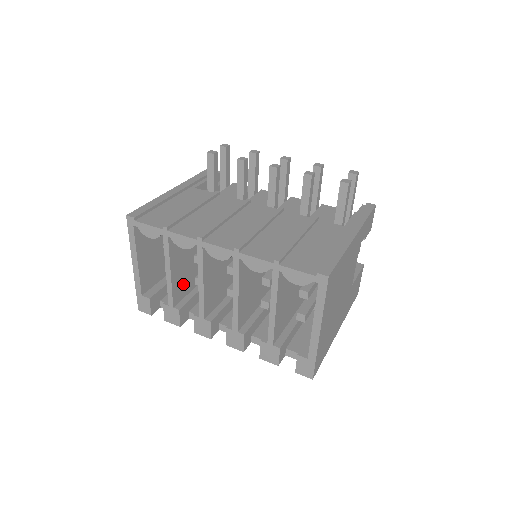
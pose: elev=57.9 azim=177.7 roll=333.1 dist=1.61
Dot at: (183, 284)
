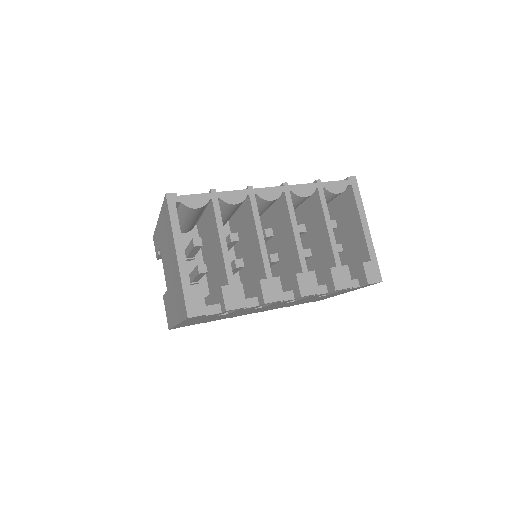
Dot at: occluded
